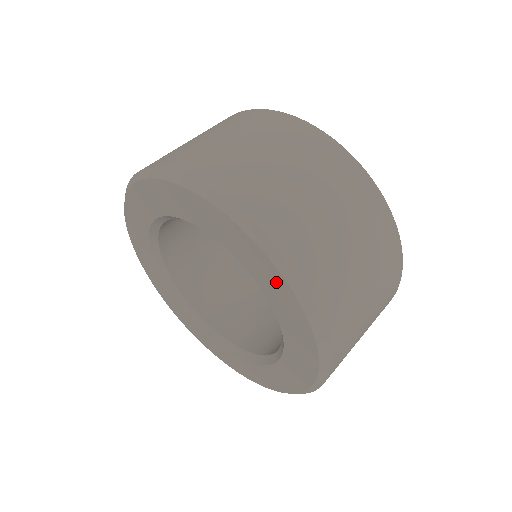
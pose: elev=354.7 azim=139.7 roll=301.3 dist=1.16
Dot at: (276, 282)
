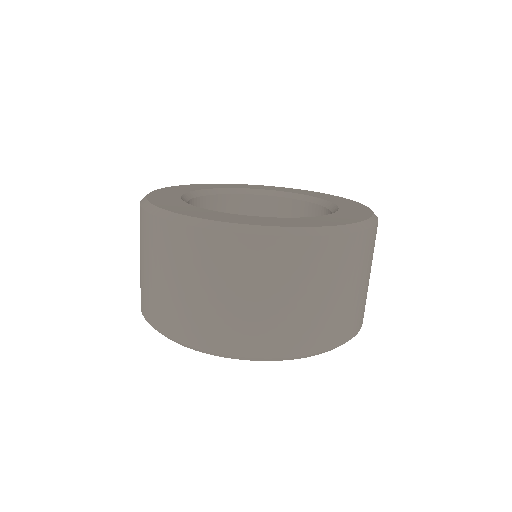
Dot at: occluded
